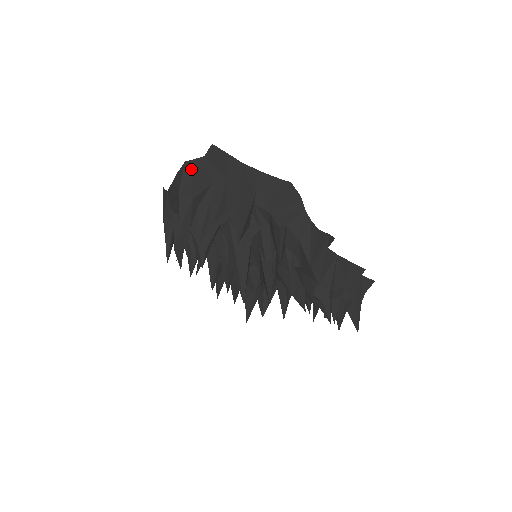
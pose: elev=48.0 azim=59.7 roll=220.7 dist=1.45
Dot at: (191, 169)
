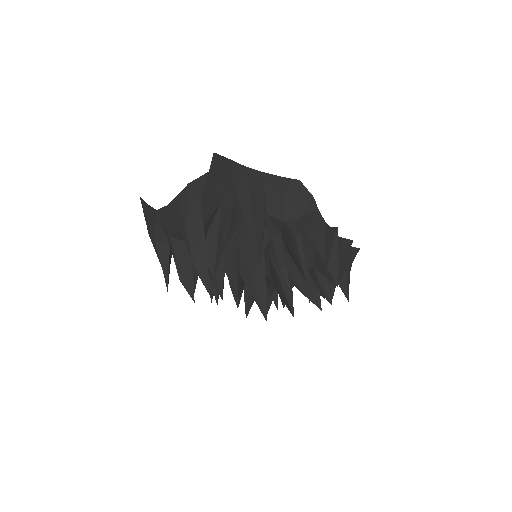
Dot at: (197, 191)
